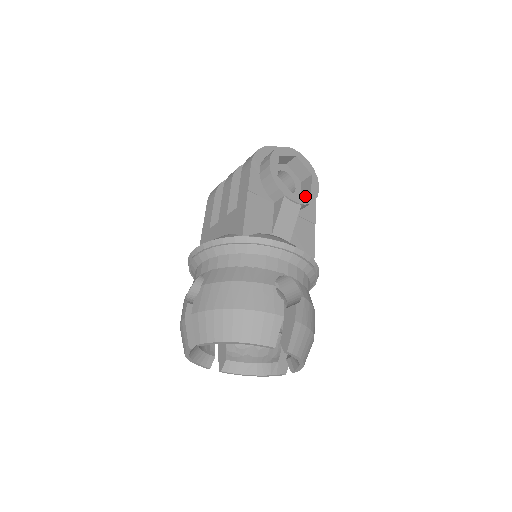
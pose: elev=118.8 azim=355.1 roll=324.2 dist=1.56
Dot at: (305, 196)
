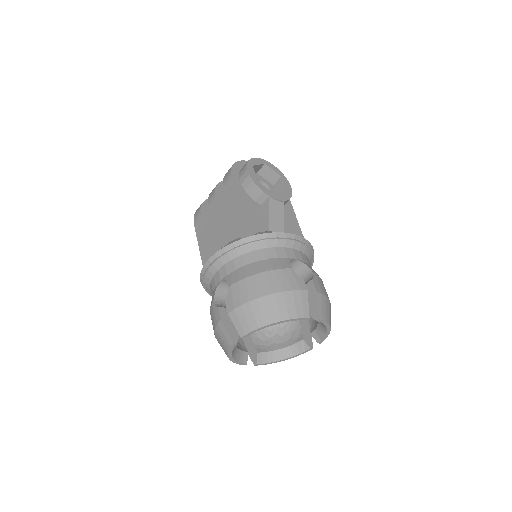
Dot at: (284, 194)
